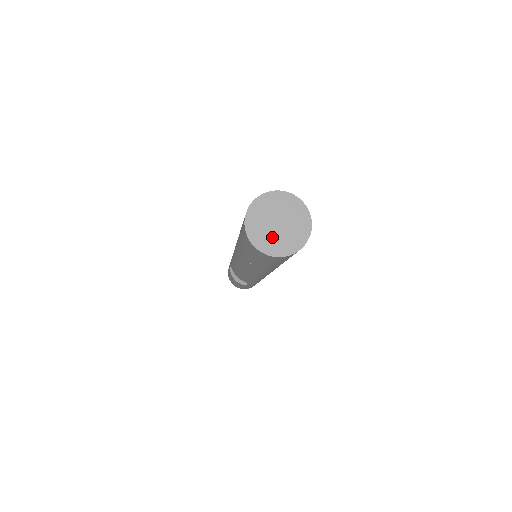
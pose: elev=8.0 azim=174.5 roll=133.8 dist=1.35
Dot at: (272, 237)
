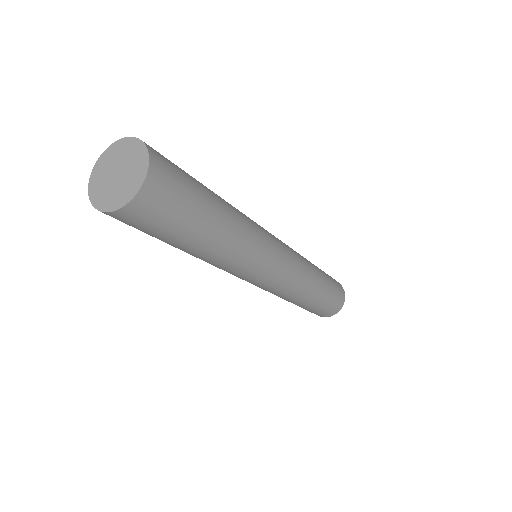
Dot at: (104, 180)
